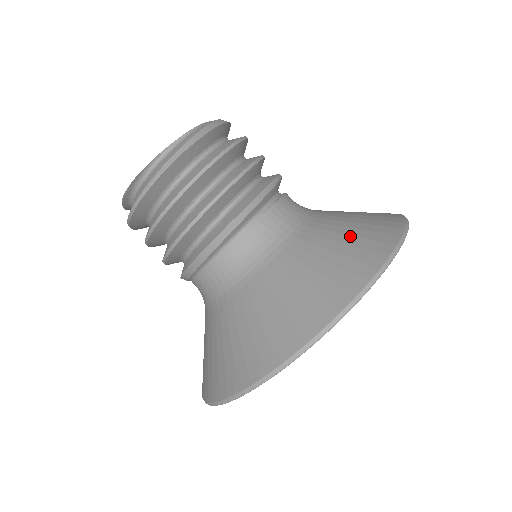
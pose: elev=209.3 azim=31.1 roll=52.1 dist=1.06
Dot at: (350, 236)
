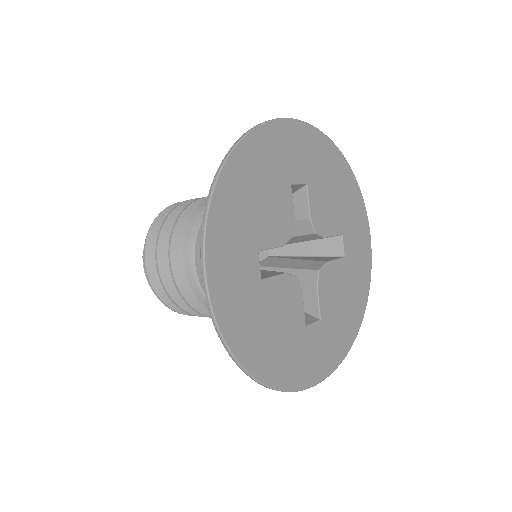
Dot at: occluded
